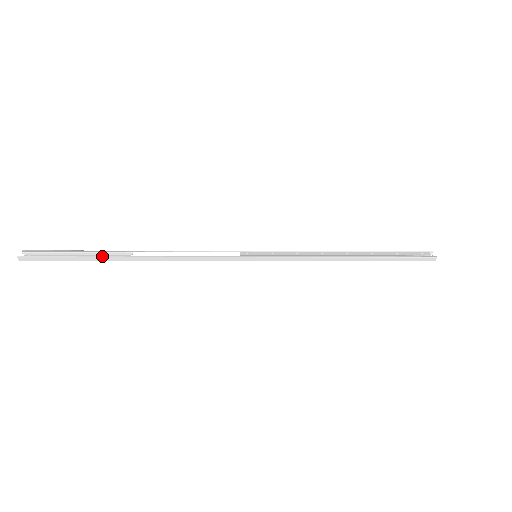
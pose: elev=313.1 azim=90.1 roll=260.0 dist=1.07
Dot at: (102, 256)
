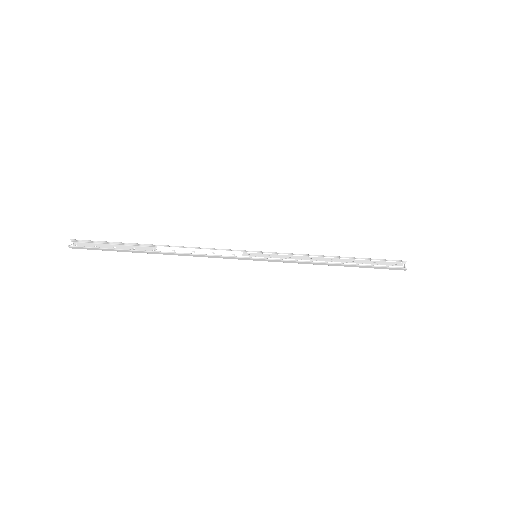
Dot at: (133, 250)
